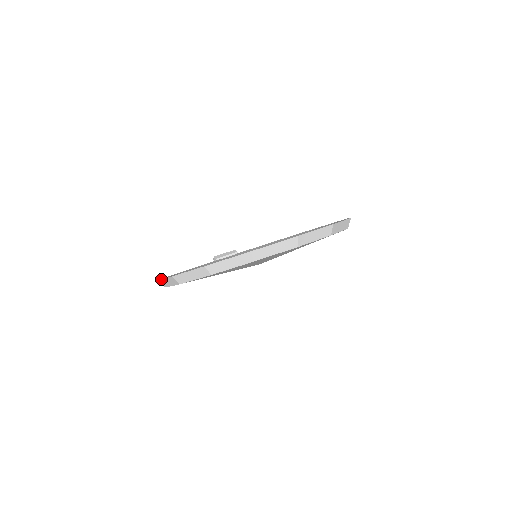
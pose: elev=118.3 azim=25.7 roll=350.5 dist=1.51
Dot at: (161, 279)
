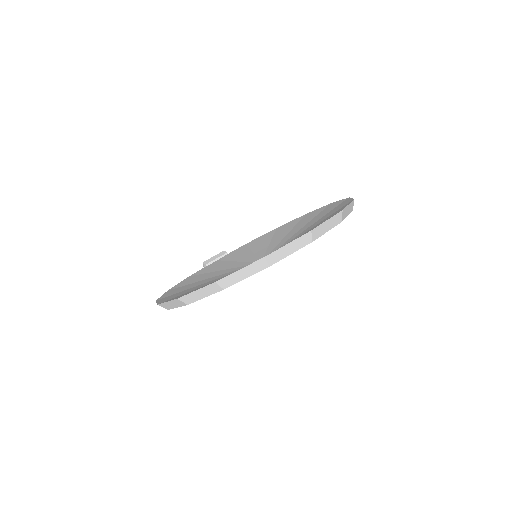
Dot at: (163, 302)
